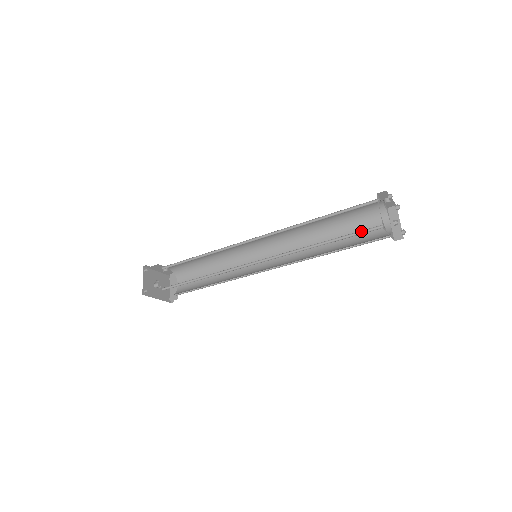
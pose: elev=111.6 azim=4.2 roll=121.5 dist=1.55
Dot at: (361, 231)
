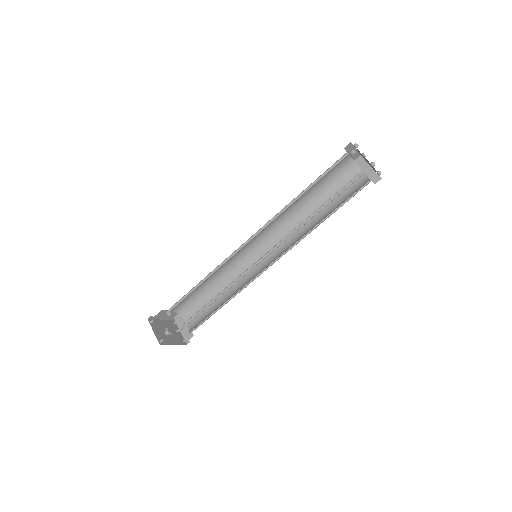
Dot at: (346, 185)
